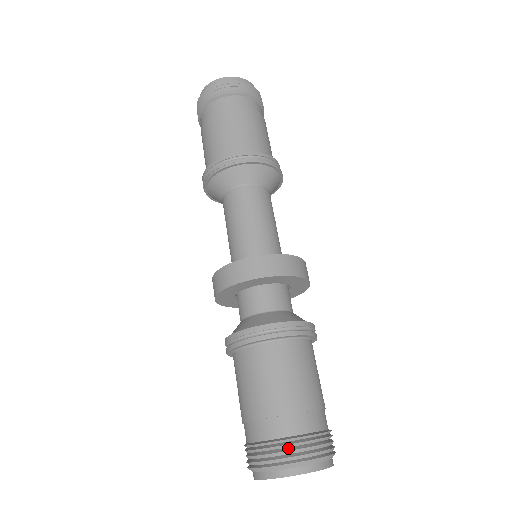
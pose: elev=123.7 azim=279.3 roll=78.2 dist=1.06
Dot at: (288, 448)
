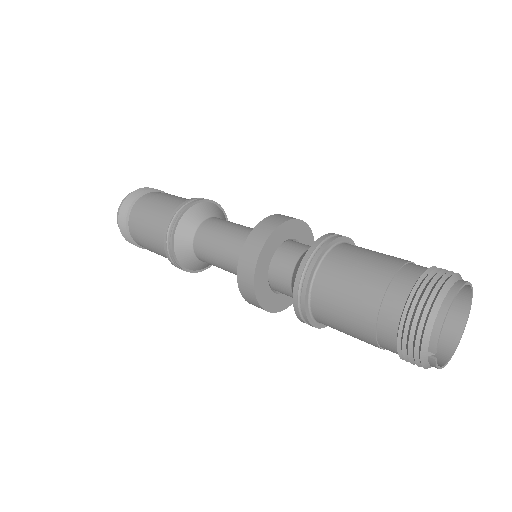
Dot at: (426, 284)
